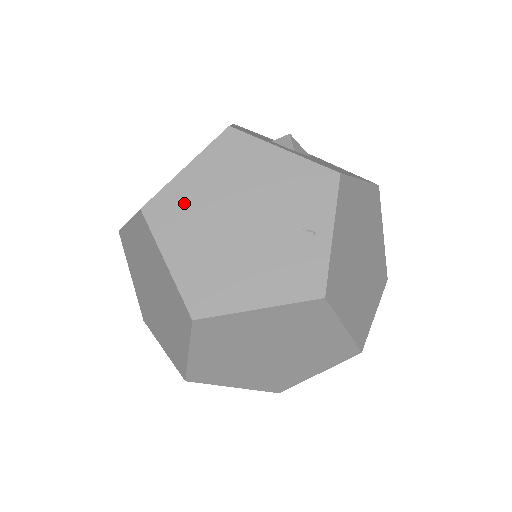
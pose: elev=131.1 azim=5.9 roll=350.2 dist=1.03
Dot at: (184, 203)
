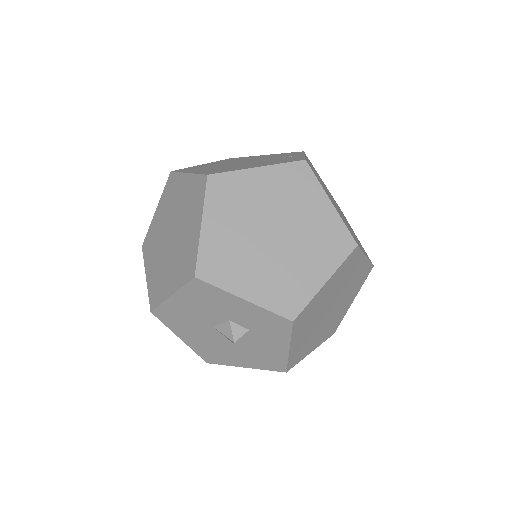
Dot at: (201, 167)
